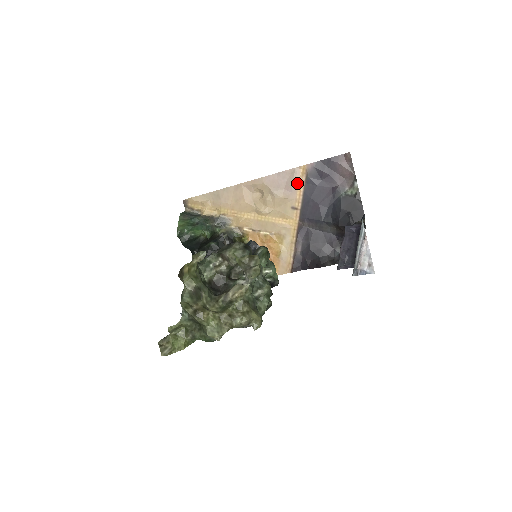
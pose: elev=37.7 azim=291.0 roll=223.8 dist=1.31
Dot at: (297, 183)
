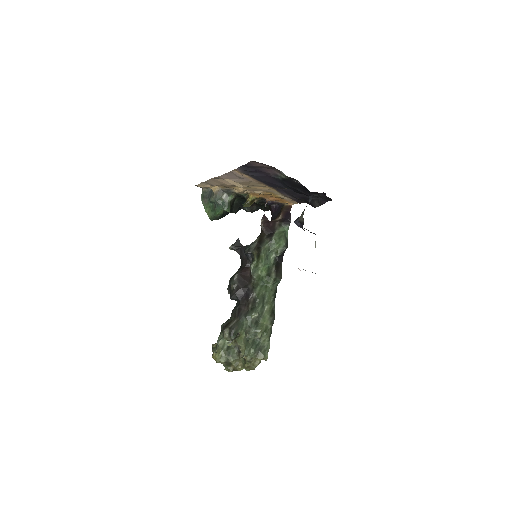
Dot at: (243, 176)
